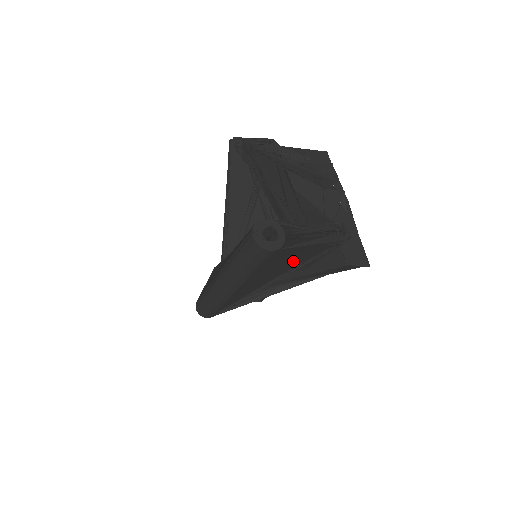
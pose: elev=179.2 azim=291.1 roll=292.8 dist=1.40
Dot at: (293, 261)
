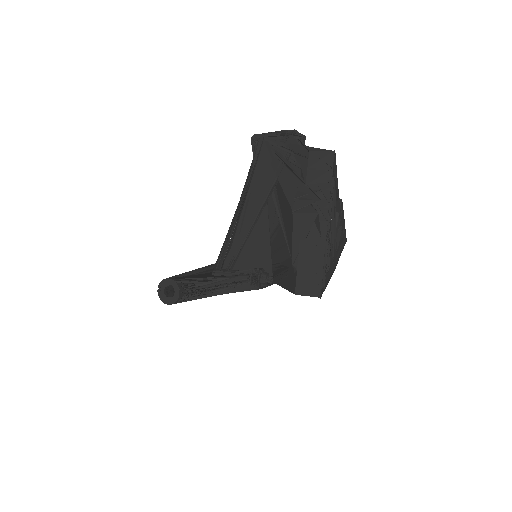
Dot at: occluded
